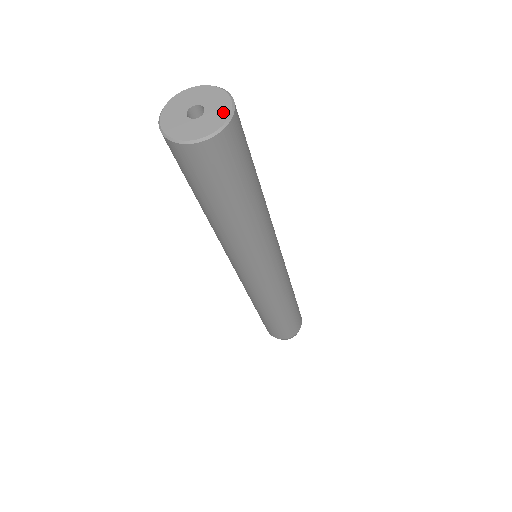
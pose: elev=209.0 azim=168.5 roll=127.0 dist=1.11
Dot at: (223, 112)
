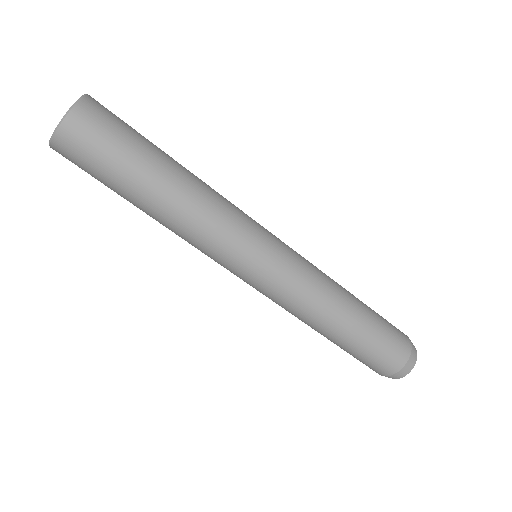
Dot at: (76, 103)
